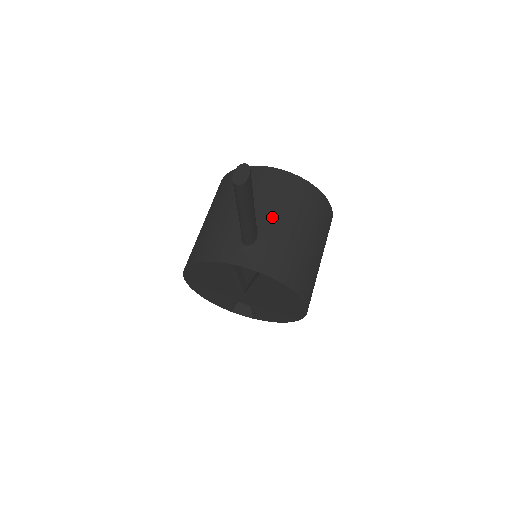
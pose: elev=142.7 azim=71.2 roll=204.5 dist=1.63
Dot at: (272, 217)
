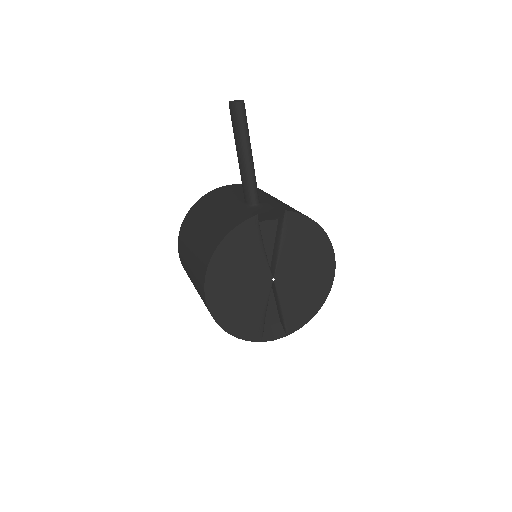
Dot at: occluded
